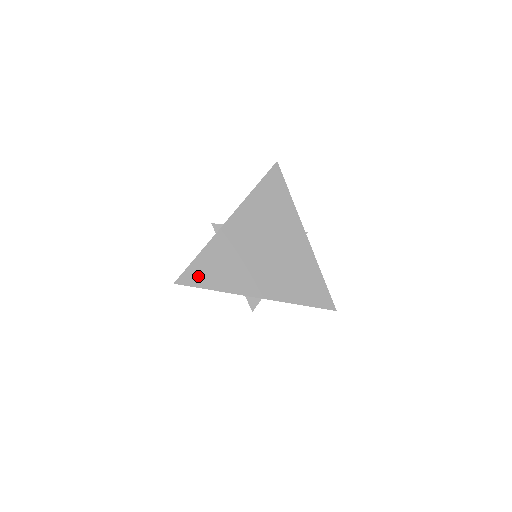
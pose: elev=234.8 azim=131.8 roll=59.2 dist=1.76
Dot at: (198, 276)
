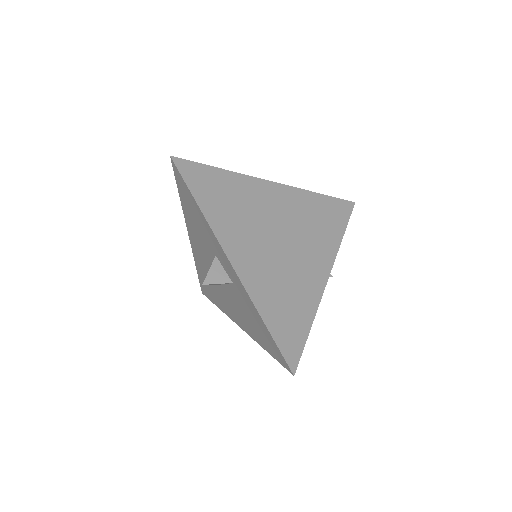
Dot at: (198, 179)
